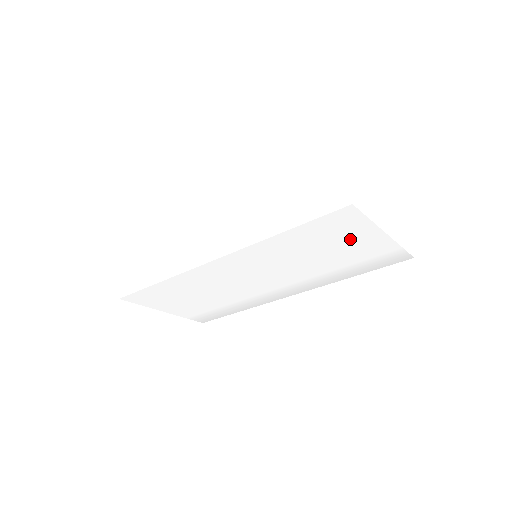
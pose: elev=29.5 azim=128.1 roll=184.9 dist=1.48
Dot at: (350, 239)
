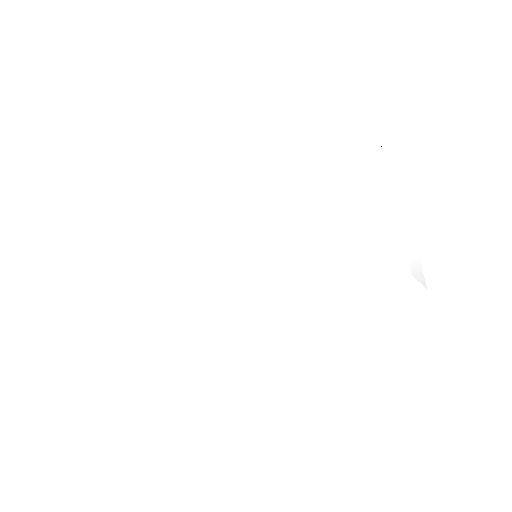
Dot at: (374, 212)
